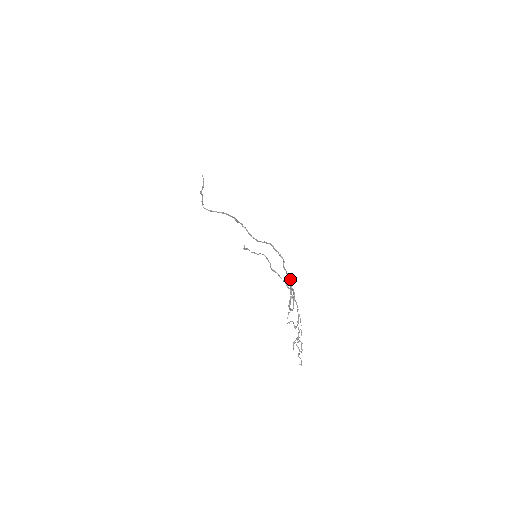
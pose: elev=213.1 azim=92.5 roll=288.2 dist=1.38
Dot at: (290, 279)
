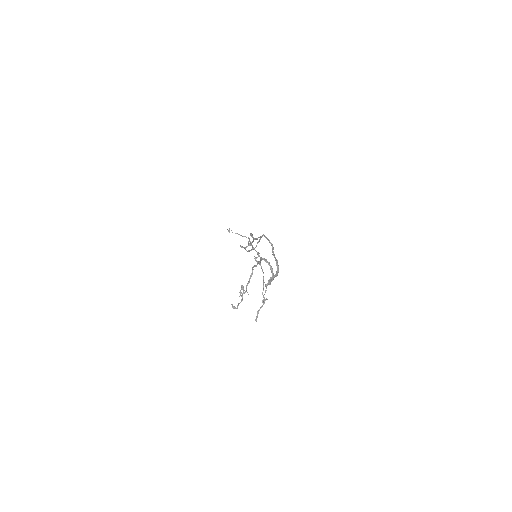
Dot at: (277, 264)
